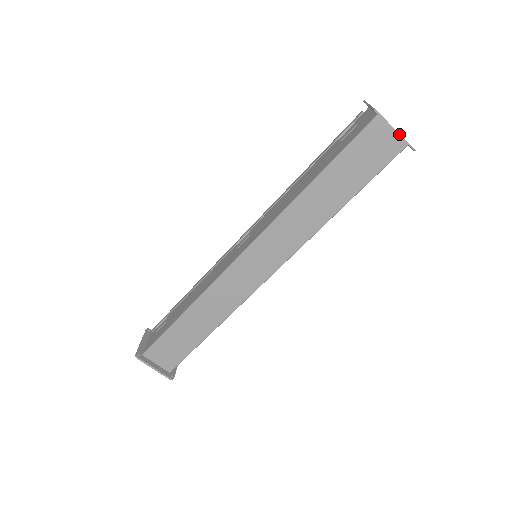
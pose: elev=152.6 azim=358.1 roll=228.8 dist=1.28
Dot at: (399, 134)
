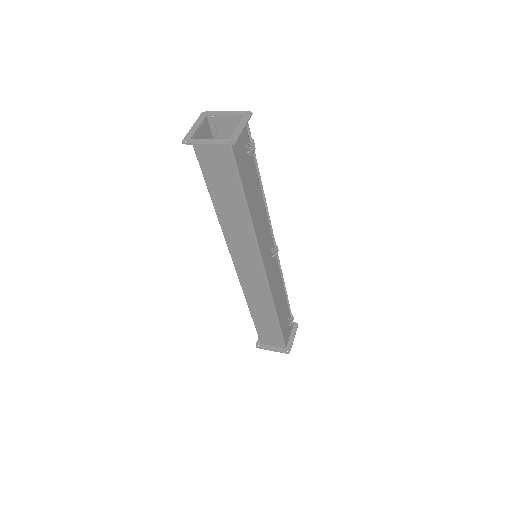
Dot at: (211, 144)
